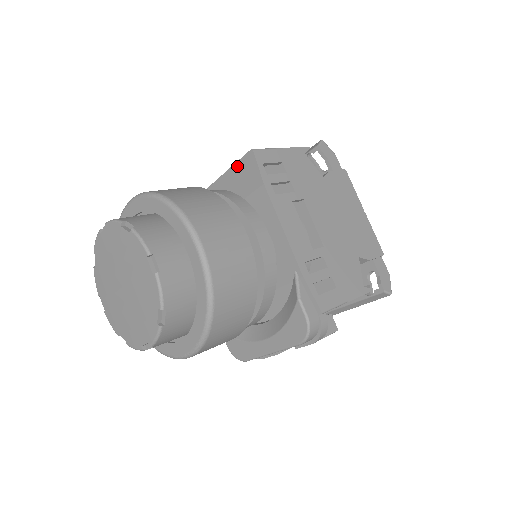
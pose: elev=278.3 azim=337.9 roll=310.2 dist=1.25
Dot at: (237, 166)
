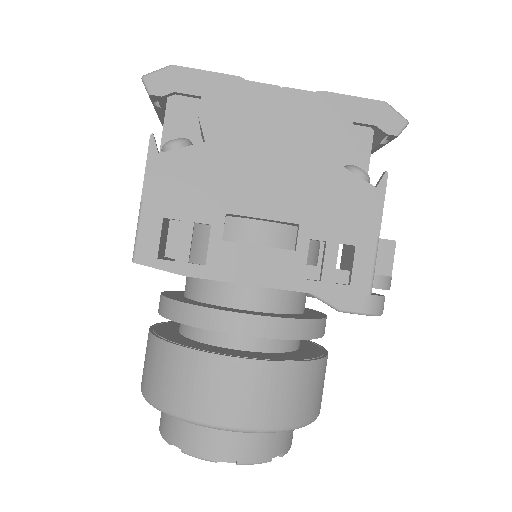
Dot at: occluded
